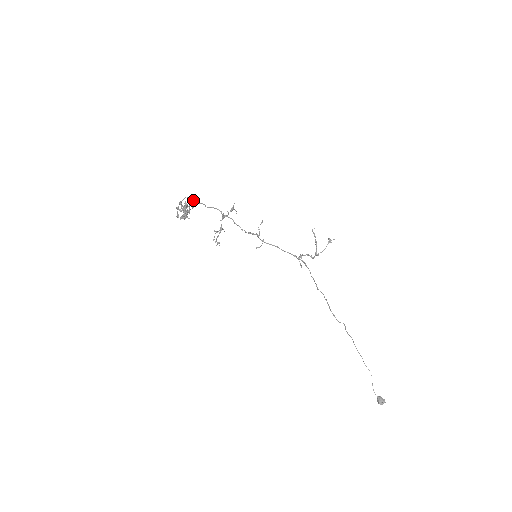
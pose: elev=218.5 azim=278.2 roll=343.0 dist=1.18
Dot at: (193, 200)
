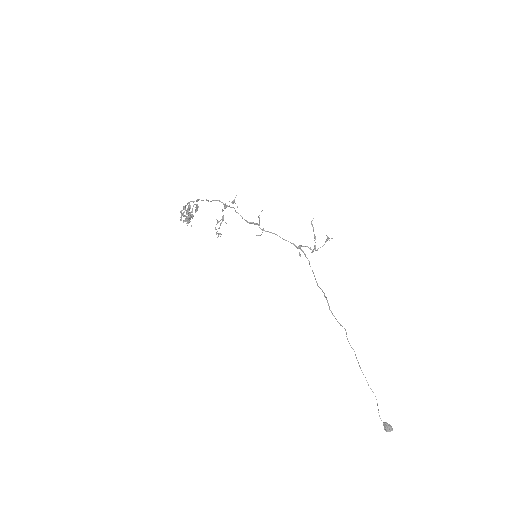
Dot at: (197, 200)
